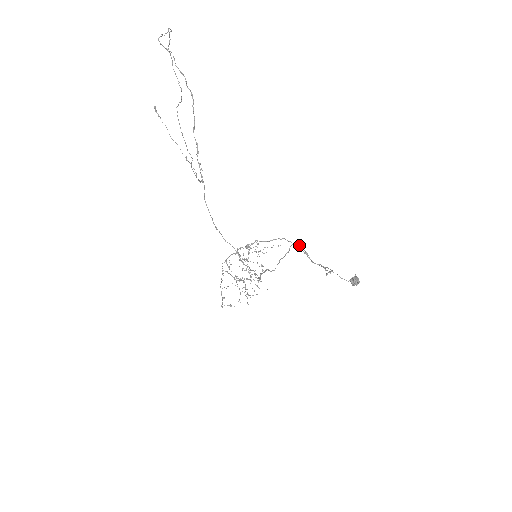
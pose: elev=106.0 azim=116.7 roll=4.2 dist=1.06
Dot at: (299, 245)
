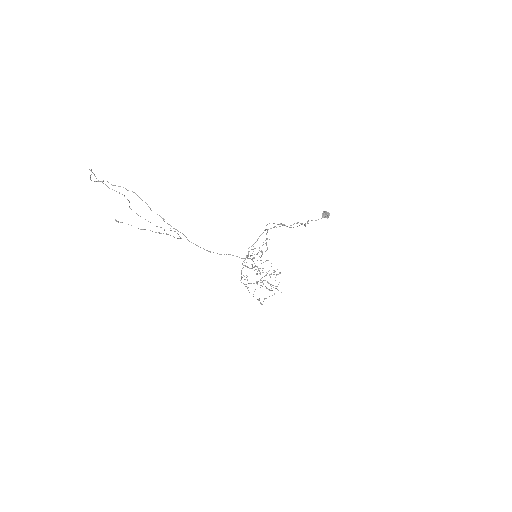
Dot at: occluded
